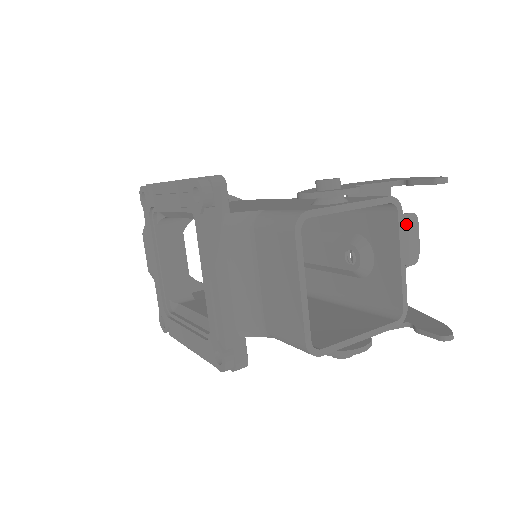
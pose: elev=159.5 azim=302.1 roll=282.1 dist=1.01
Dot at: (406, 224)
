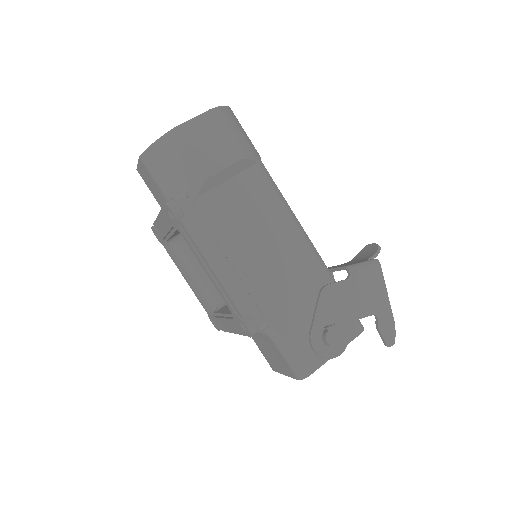
Dot at: occluded
